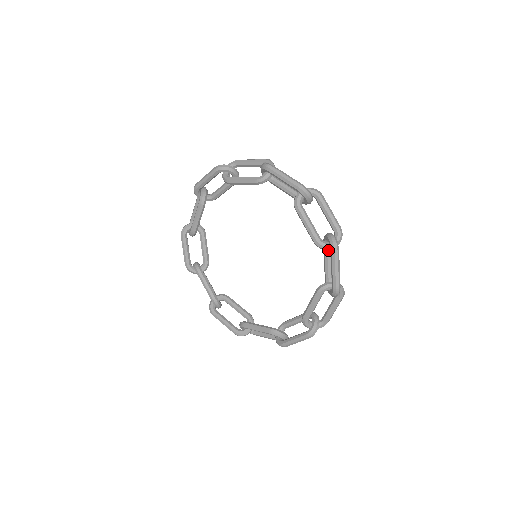
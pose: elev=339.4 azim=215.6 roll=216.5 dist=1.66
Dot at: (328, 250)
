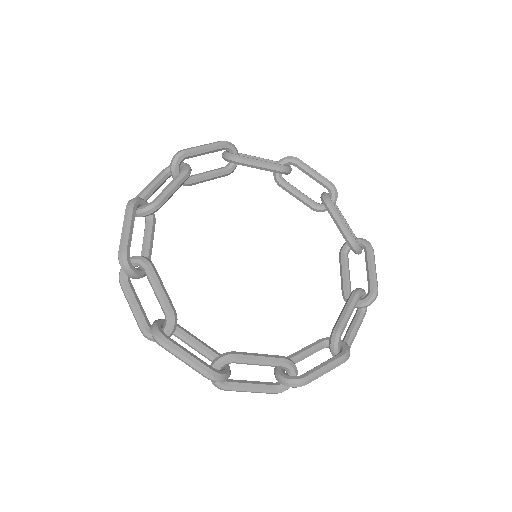
Dot at: (288, 183)
